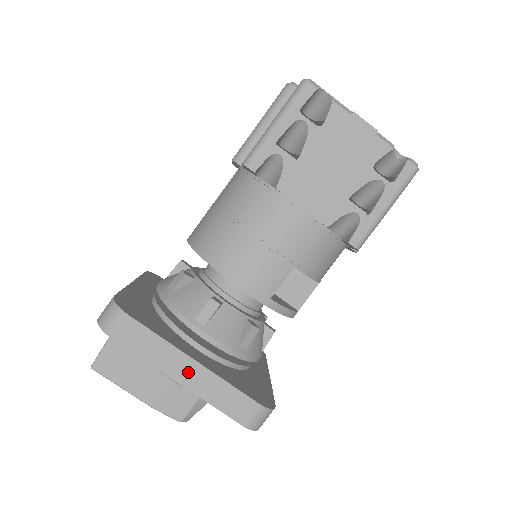
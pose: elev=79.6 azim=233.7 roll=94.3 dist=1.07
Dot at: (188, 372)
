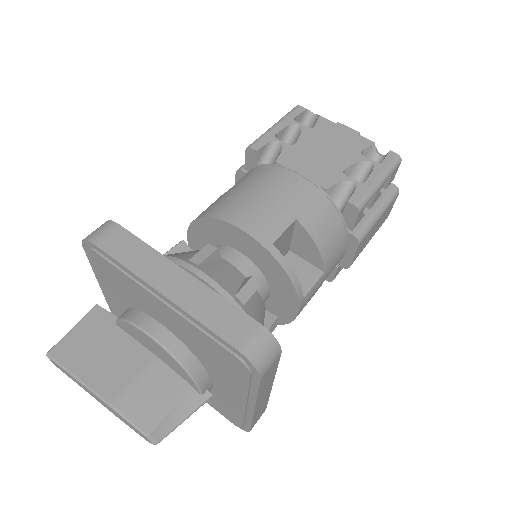
Dot at: (175, 283)
